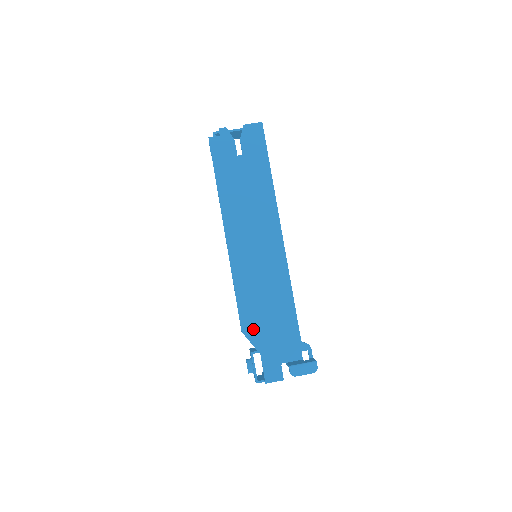
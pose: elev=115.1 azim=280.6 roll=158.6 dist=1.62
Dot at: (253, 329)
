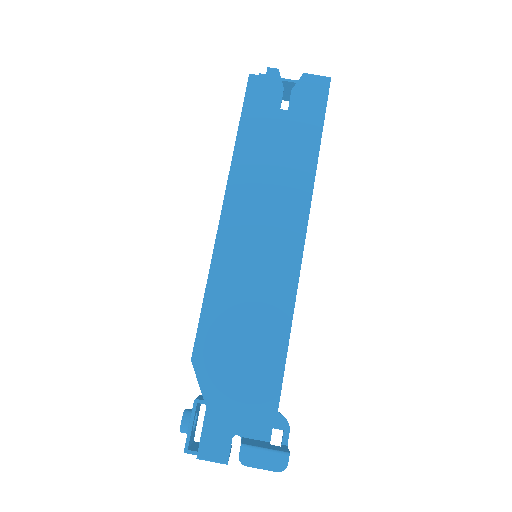
Dot at: (210, 362)
